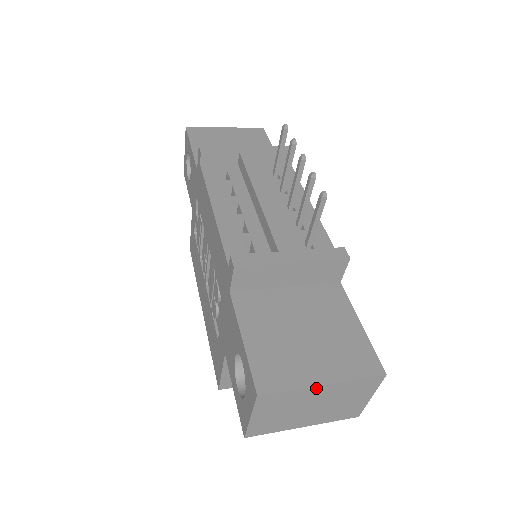
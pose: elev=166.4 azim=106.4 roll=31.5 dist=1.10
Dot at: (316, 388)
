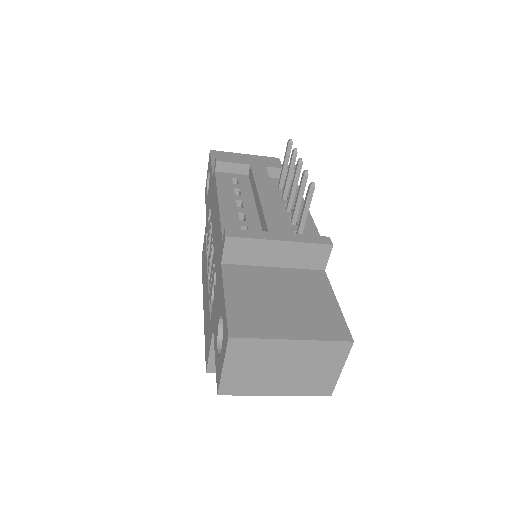
Dot at: (285, 342)
